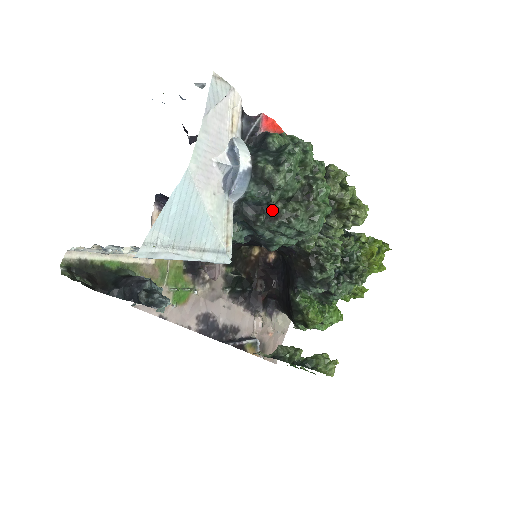
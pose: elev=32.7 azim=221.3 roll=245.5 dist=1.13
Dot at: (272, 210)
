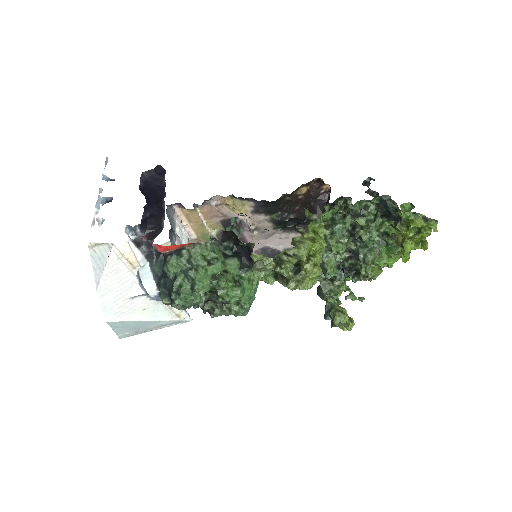
Dot at: (199, 304)
